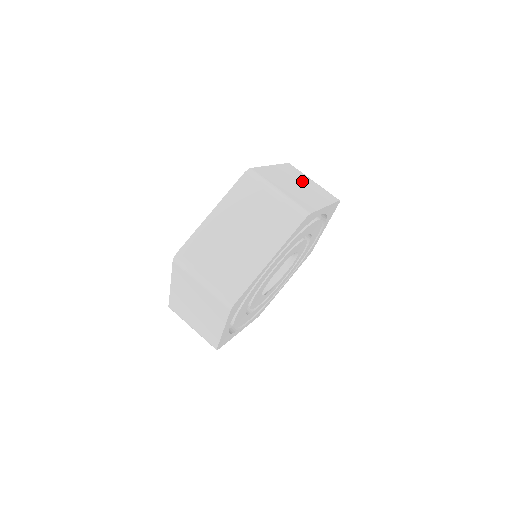
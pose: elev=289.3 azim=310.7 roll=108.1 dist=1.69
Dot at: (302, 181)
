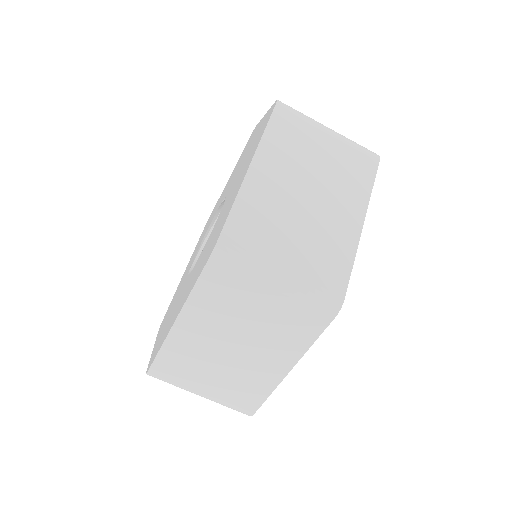
Dot at: occluded
